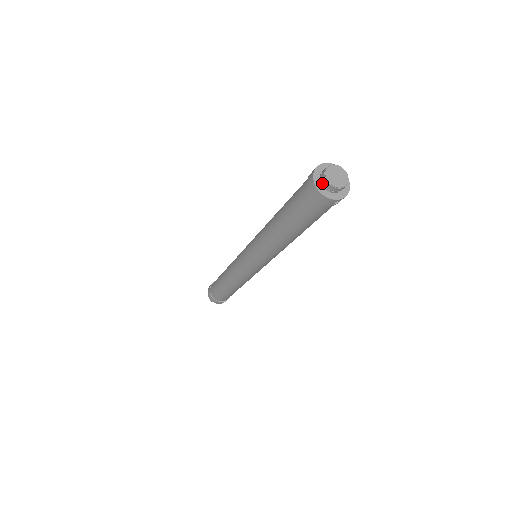
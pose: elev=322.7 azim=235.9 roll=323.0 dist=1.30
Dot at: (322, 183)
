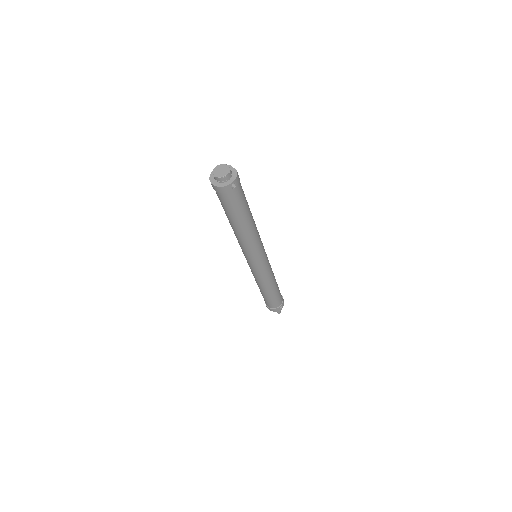
Dot at: (216, 180)
